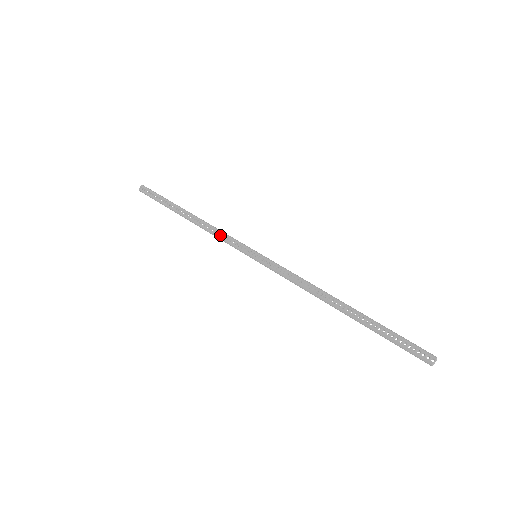
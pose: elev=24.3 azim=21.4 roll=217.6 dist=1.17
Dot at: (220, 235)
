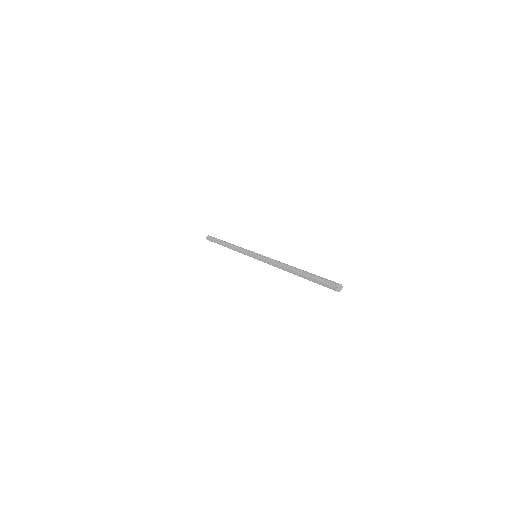
Dot at: occluded
